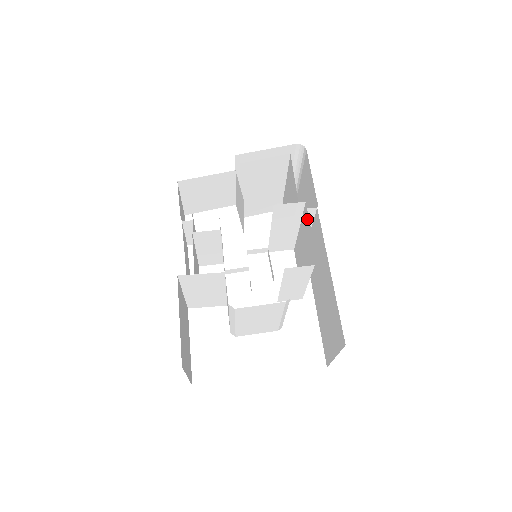
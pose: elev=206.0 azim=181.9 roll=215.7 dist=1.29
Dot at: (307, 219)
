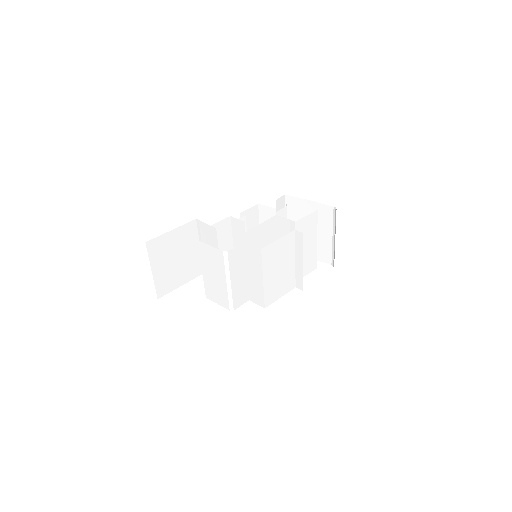
Dot at: occluded
